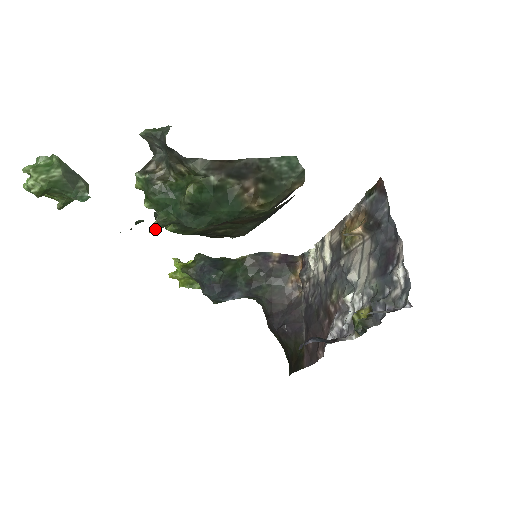
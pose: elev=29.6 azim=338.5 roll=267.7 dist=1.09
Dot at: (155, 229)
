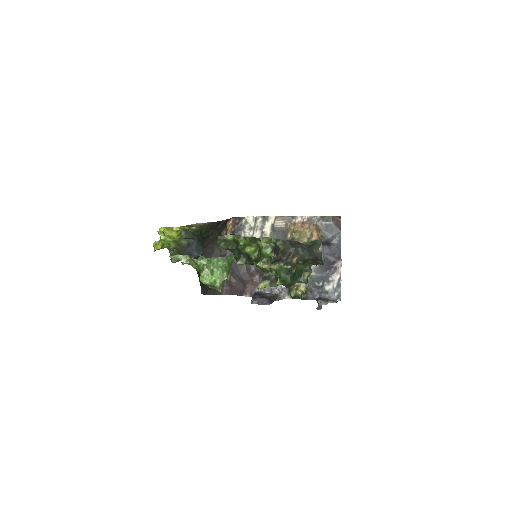
Dot at: occluded
